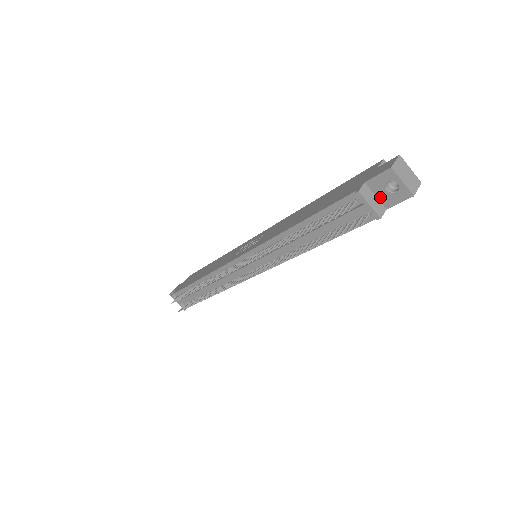
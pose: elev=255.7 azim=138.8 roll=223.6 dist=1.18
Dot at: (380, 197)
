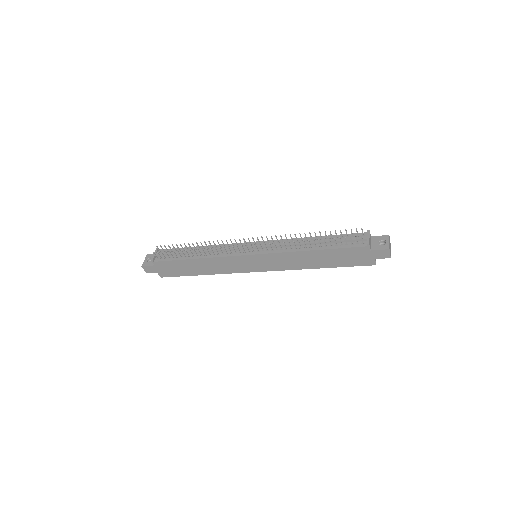
Dot at: (372, 244)
